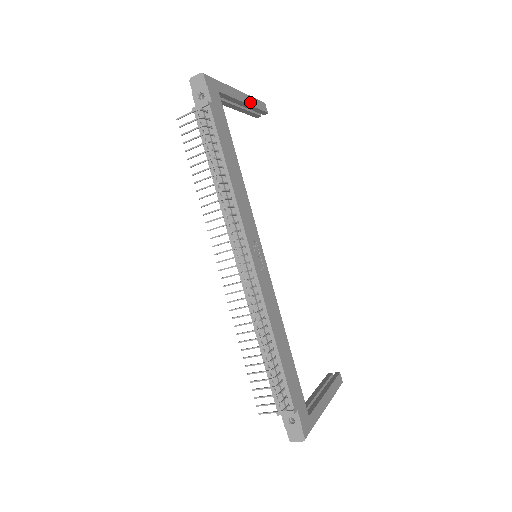
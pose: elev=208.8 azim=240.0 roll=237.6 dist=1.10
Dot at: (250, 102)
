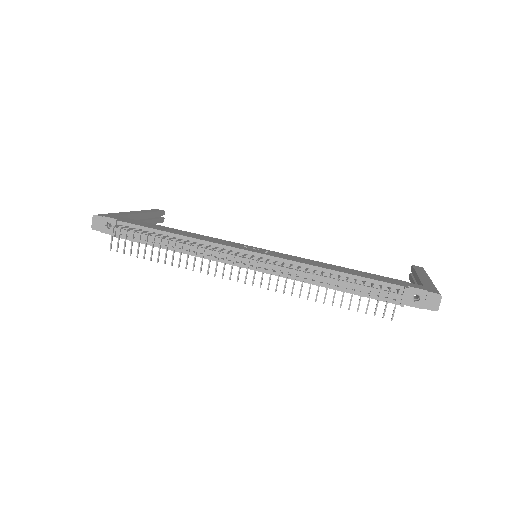
Dot at: (145, 212)
